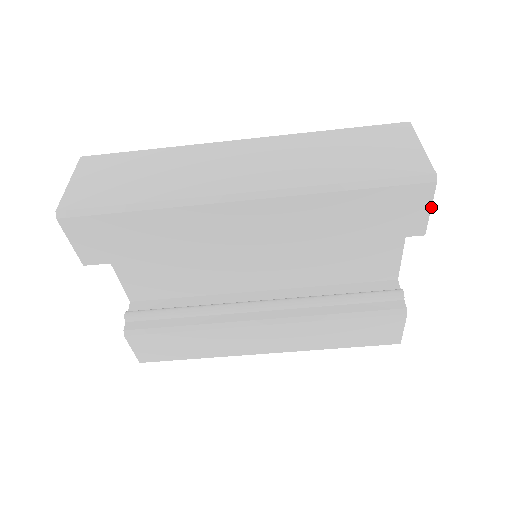
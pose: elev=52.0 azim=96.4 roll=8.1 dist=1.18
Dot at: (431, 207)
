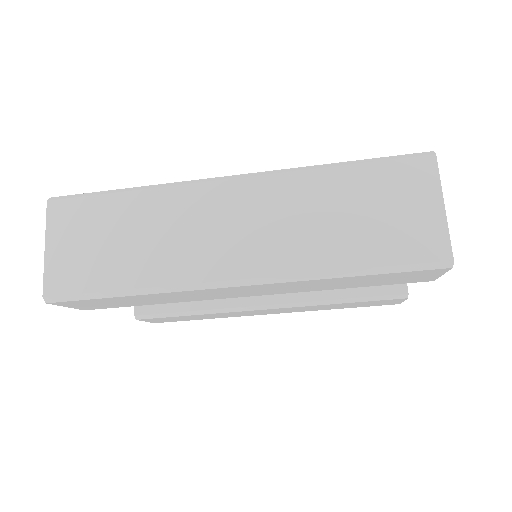
Dot at: (443, 274)
